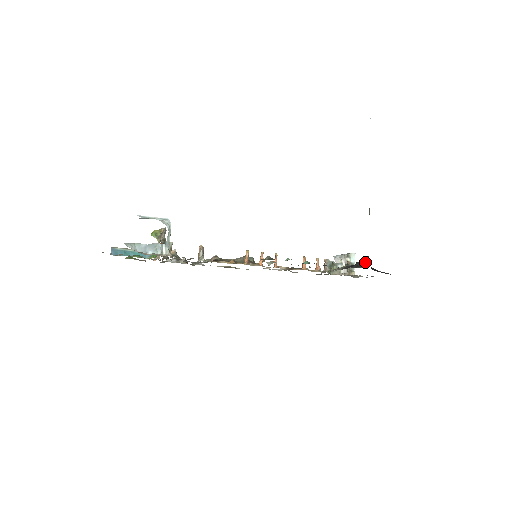
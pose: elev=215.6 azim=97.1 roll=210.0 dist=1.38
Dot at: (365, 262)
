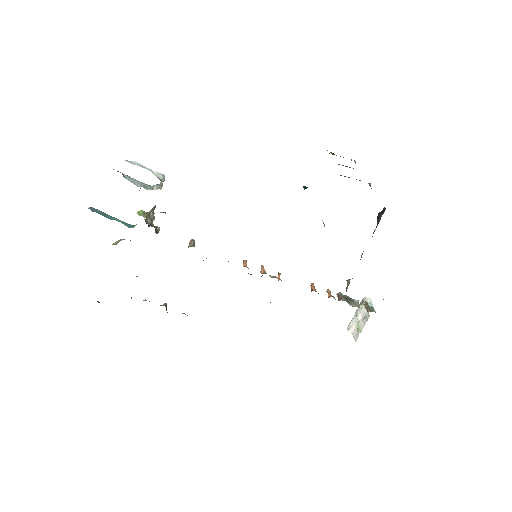
Dot at: (381, 214)
